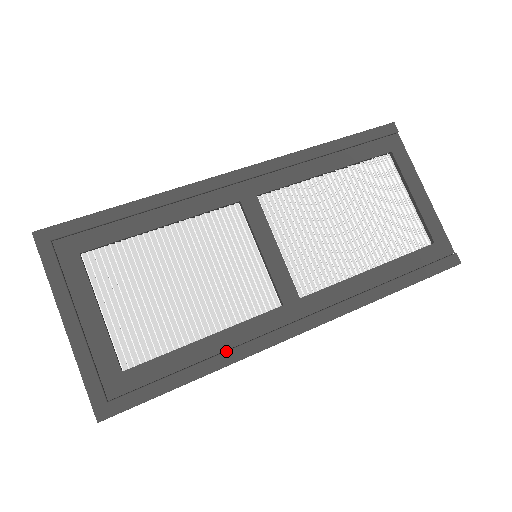
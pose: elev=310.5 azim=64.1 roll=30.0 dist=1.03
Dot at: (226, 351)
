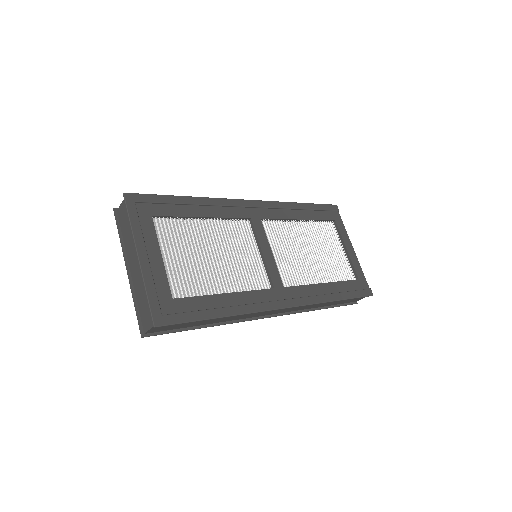
Dot at: (239, 305)
